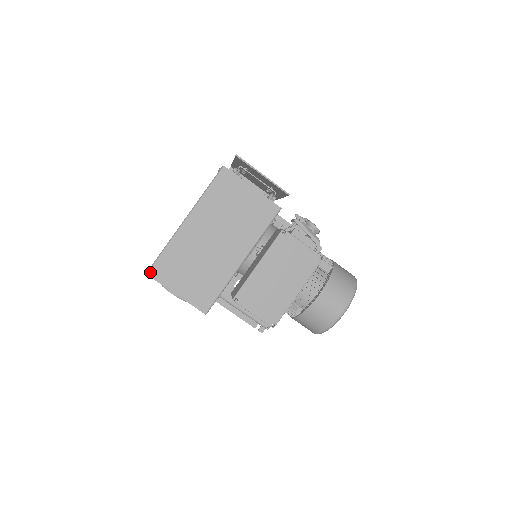
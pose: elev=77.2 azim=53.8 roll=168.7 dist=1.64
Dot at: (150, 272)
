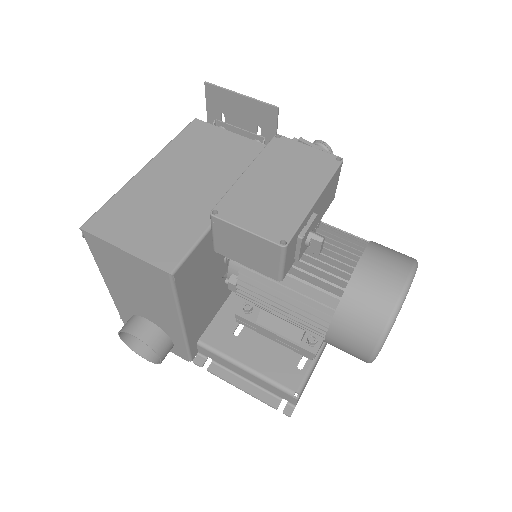
Dot at: (85, 225)
